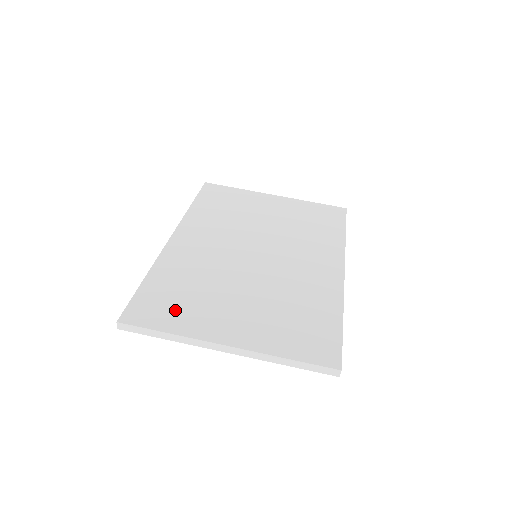
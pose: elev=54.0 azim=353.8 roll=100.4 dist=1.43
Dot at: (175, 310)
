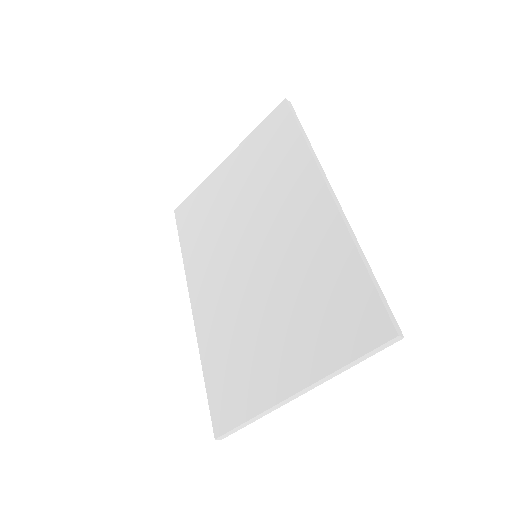
Dot at: (240, 389)
